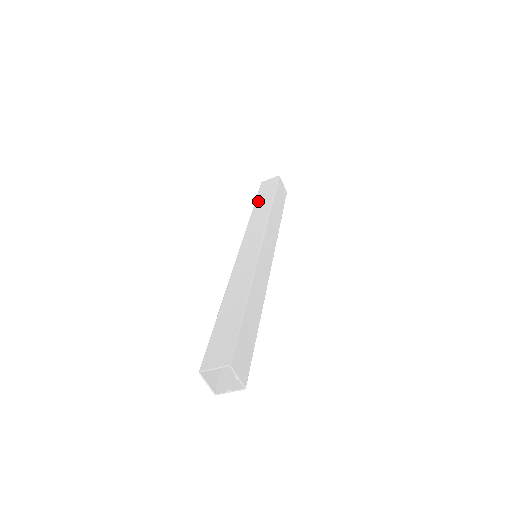
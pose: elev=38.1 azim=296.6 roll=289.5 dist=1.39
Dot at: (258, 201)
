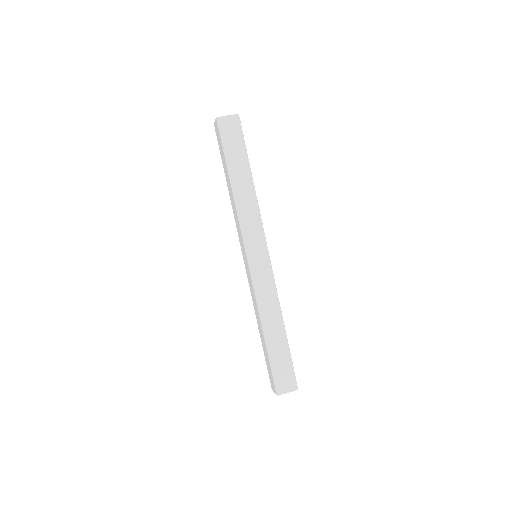
Dot at: (225, 173)
